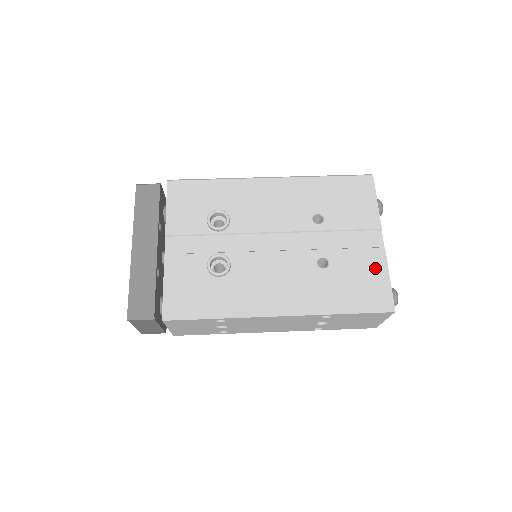
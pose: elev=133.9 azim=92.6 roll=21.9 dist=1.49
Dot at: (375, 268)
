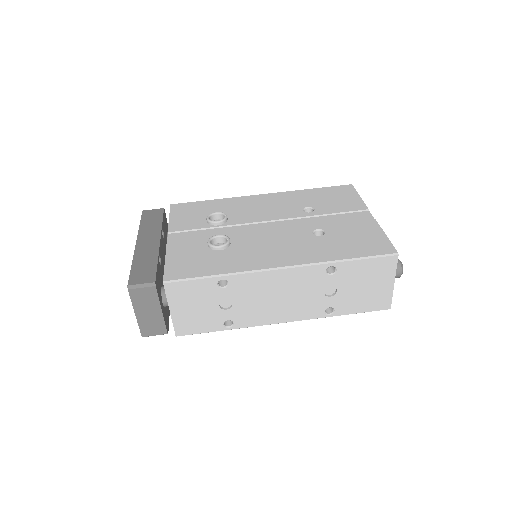
Dot at: (370, 230)
